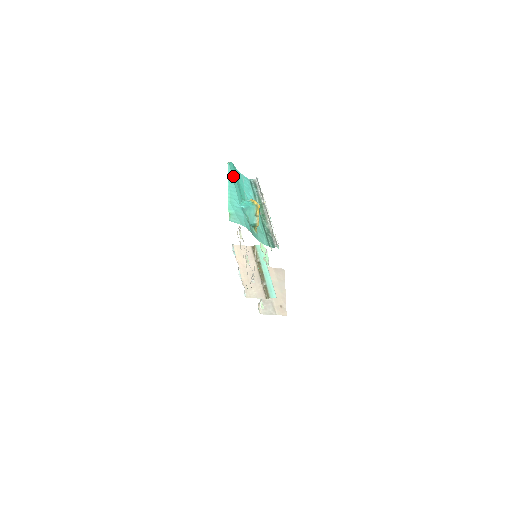
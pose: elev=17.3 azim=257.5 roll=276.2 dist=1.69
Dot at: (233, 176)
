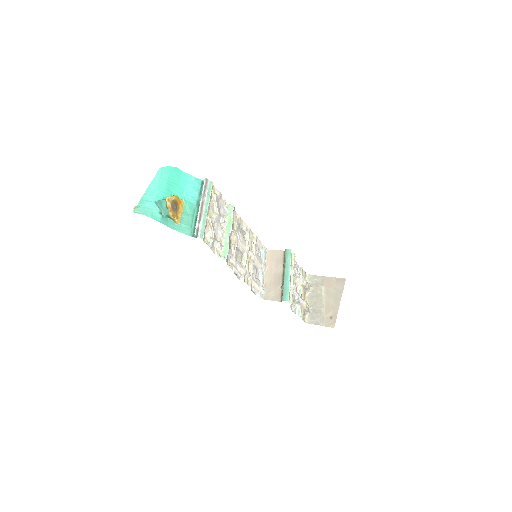
Dot at: (163, 177)
